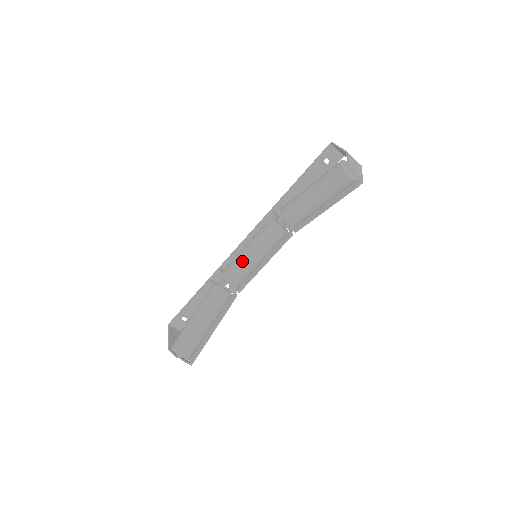
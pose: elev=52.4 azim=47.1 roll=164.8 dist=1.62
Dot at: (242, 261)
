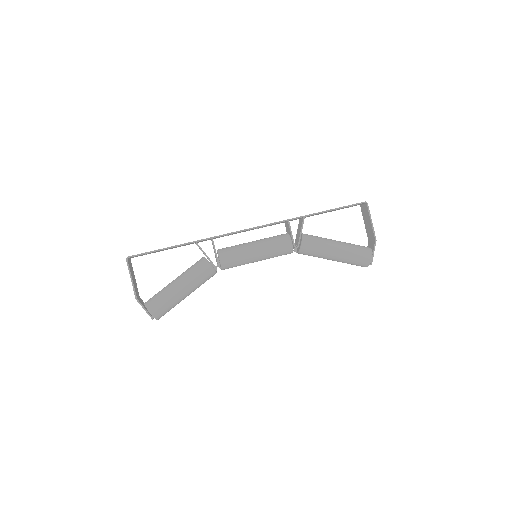
Dot at: (247, 261)
